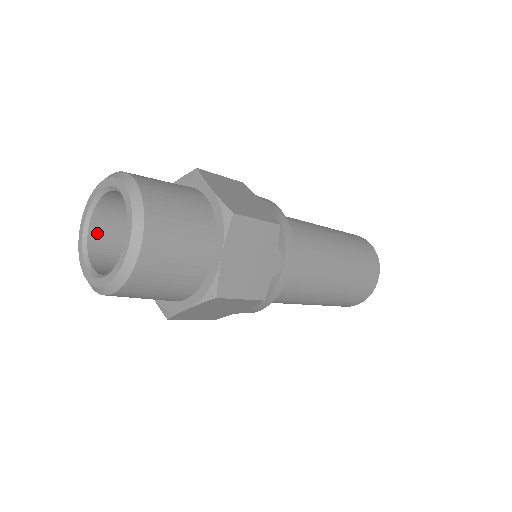
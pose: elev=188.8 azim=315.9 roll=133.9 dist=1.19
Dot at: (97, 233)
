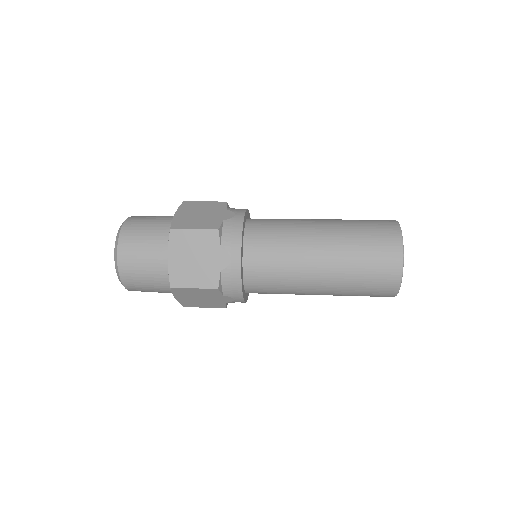
Dot at: occluded
